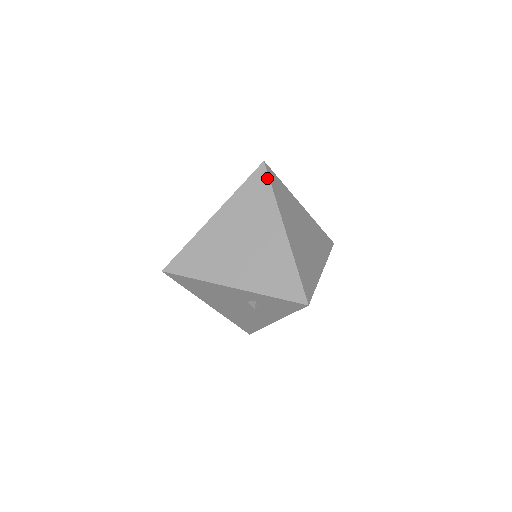
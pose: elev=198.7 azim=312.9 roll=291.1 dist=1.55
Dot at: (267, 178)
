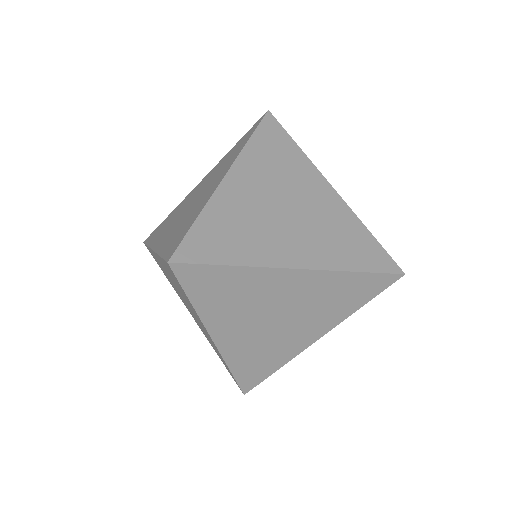
Dot at: (179, 283)
